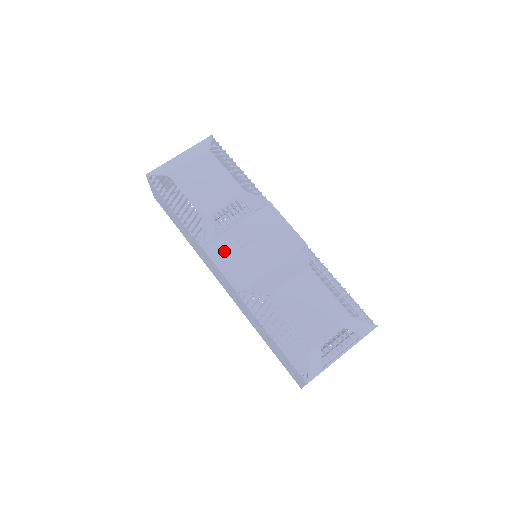
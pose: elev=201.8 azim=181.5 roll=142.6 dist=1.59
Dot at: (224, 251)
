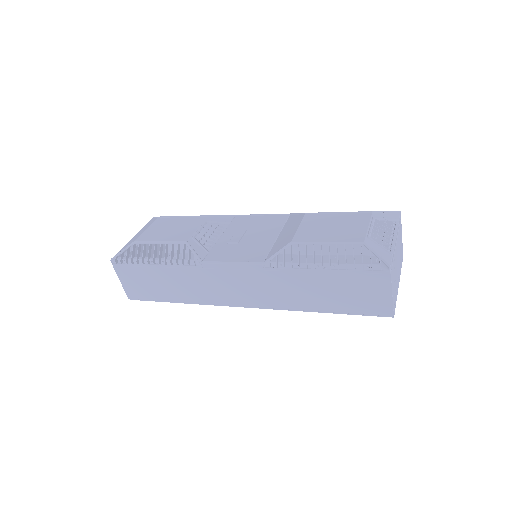
Dot at: (224, 253)
